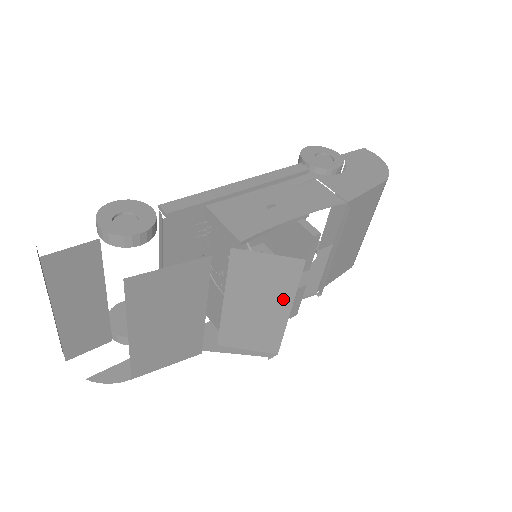
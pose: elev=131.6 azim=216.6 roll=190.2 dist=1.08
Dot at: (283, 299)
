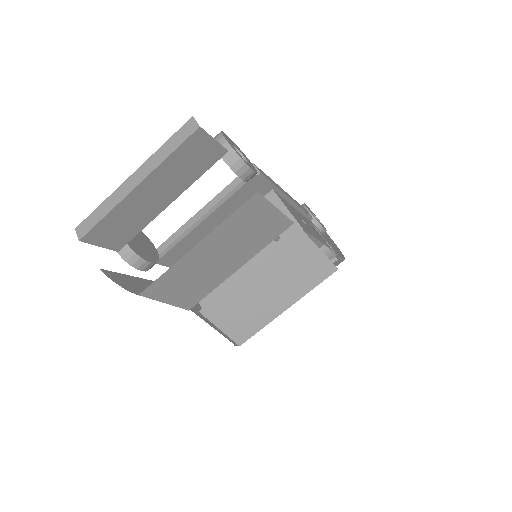
Dot at: (293, 294)
